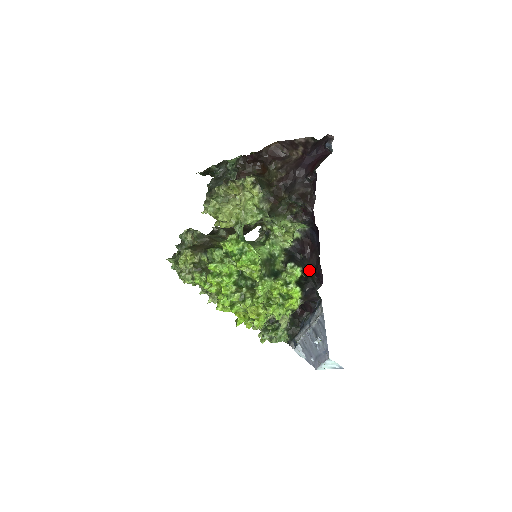
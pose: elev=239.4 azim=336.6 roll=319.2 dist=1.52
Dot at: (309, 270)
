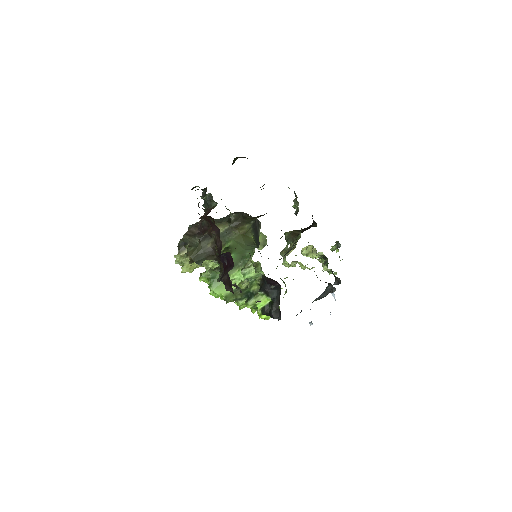
Dot at: (278, 300)
